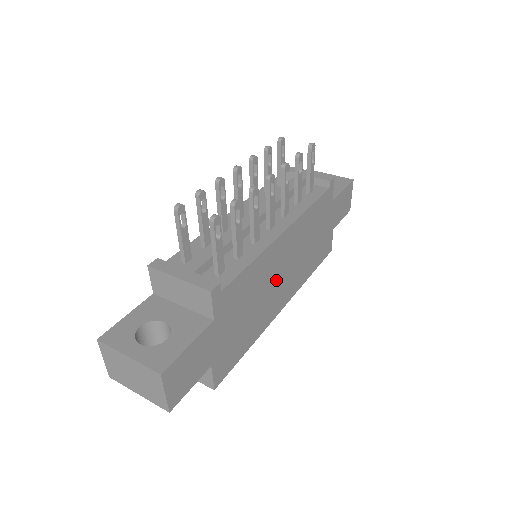
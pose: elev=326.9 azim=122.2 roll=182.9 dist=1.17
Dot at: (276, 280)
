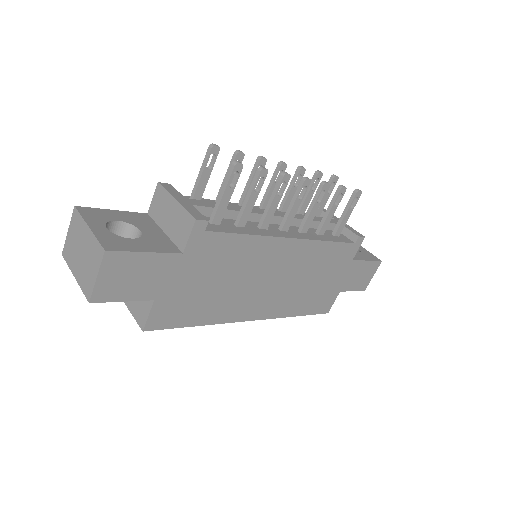
Dot at: (261, 281)
